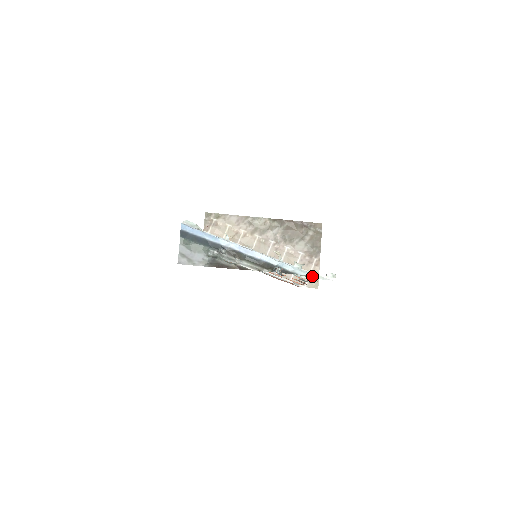
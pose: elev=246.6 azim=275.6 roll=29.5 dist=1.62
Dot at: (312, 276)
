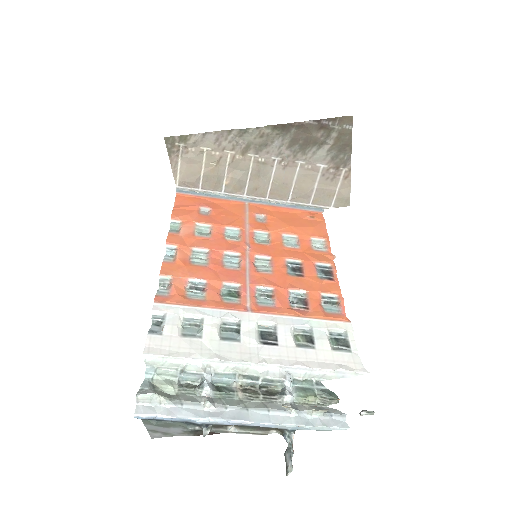
Dot at: (340, 376)
